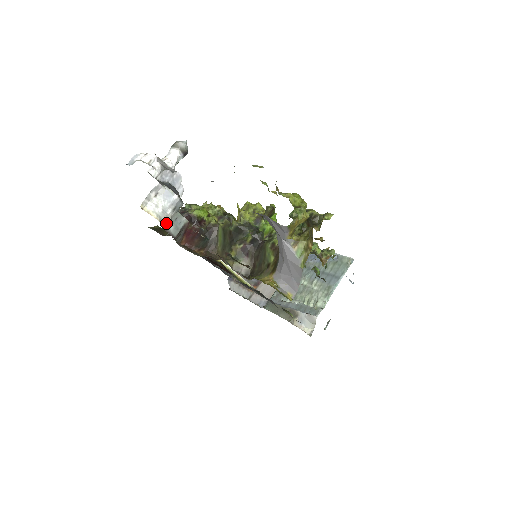
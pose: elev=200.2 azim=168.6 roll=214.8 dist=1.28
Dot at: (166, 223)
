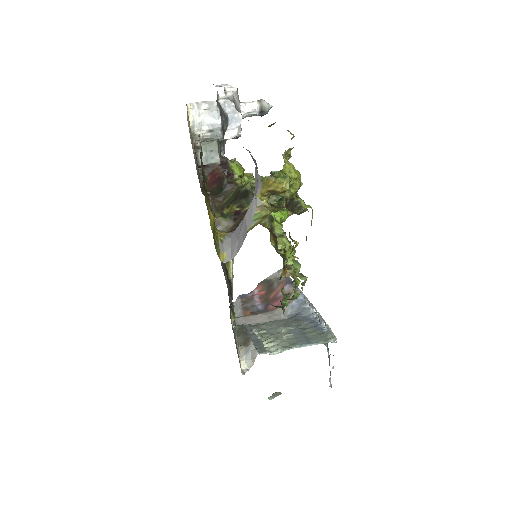
Dot at: (196, 135)
